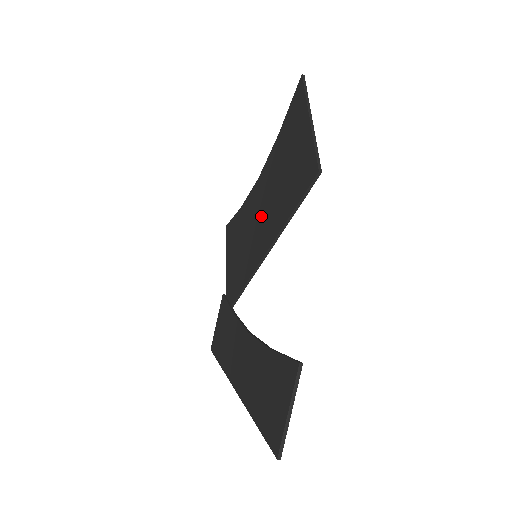
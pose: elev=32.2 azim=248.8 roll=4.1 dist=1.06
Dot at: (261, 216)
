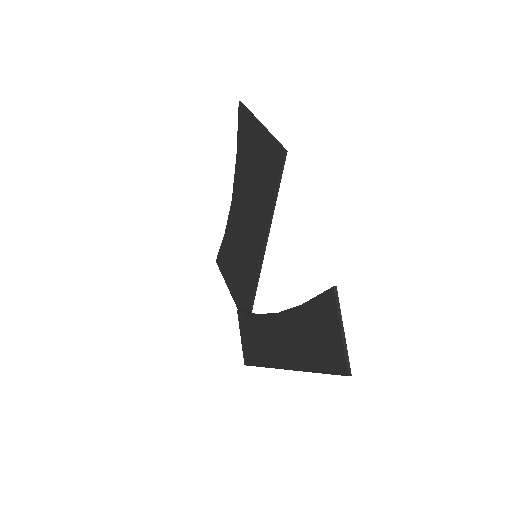
Dot at: (247, 224)
